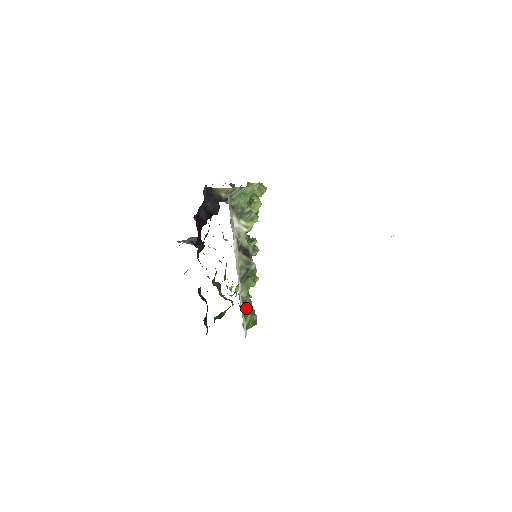
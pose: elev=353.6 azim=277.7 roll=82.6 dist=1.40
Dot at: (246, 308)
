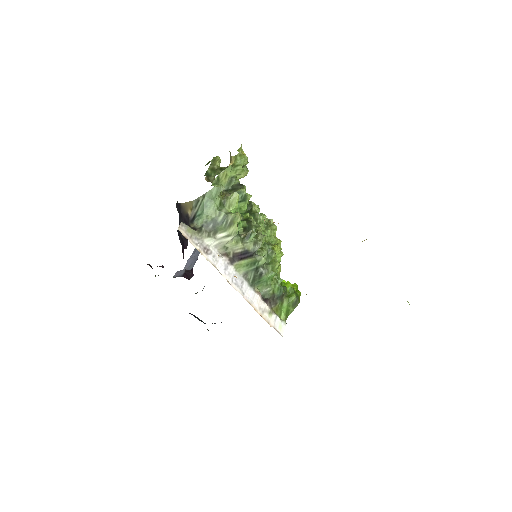
Dot at: (276, 299)
